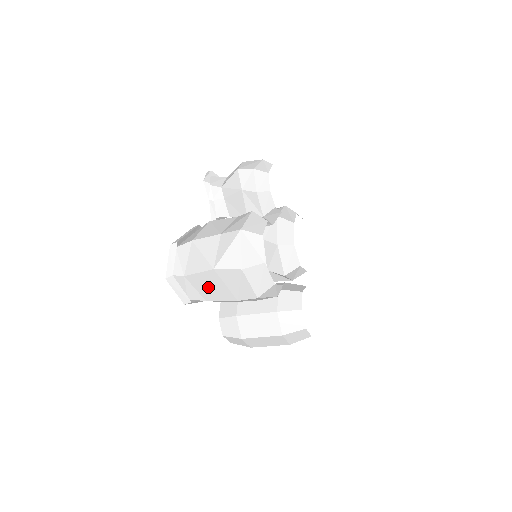
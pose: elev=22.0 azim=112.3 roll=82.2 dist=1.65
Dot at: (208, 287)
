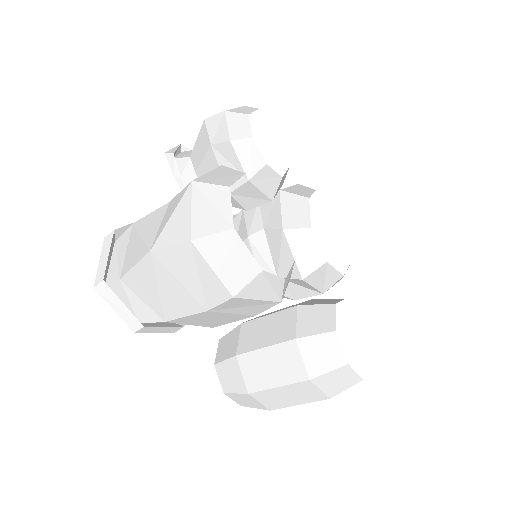
Dot at: (157, 292)
